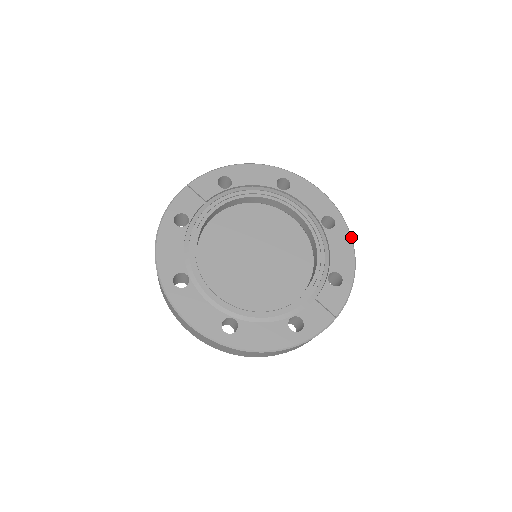
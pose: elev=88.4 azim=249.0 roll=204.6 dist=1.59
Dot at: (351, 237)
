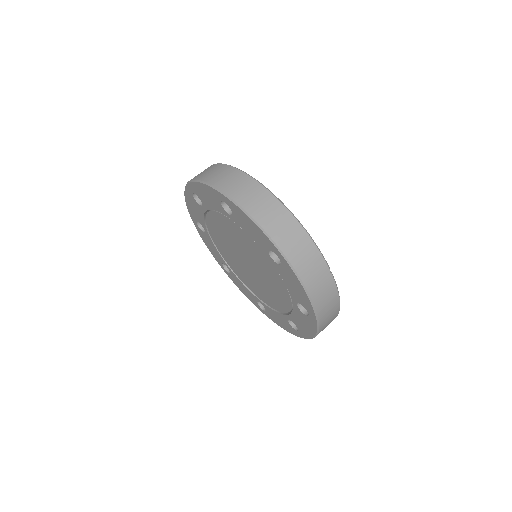
Dot at: occluded
